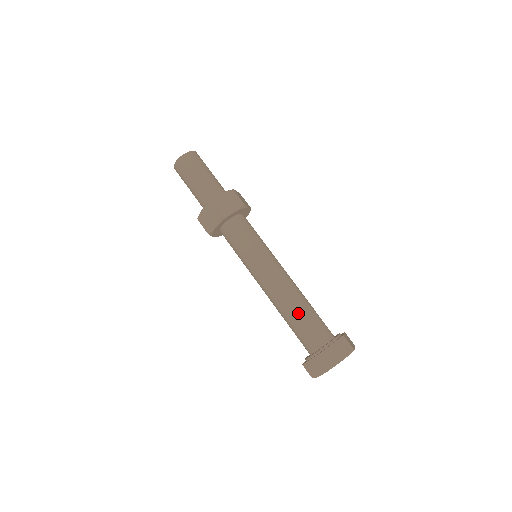
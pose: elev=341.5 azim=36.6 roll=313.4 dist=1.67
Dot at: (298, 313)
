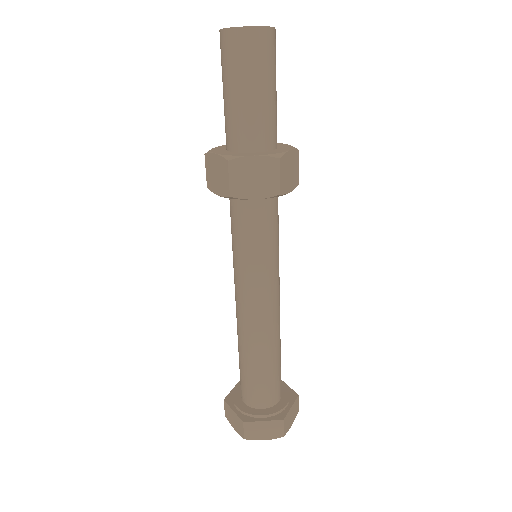
Dot at: (274, 360)
